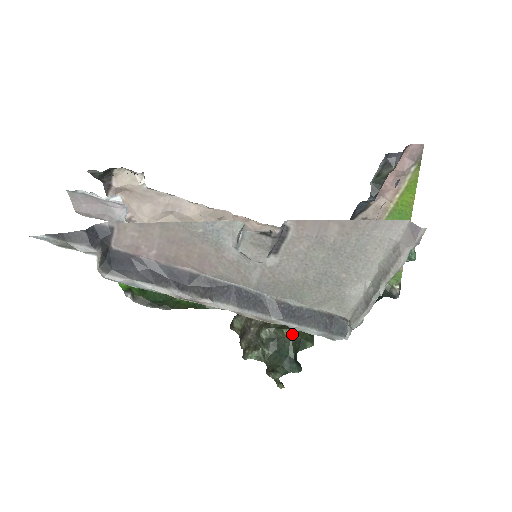
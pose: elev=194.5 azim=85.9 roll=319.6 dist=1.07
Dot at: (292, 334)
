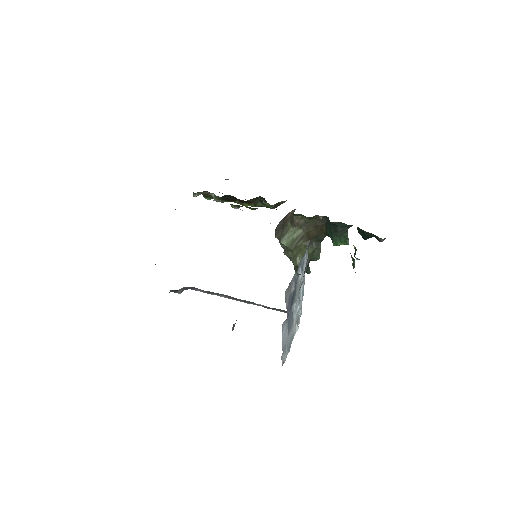
Dot at: (298, 266)
